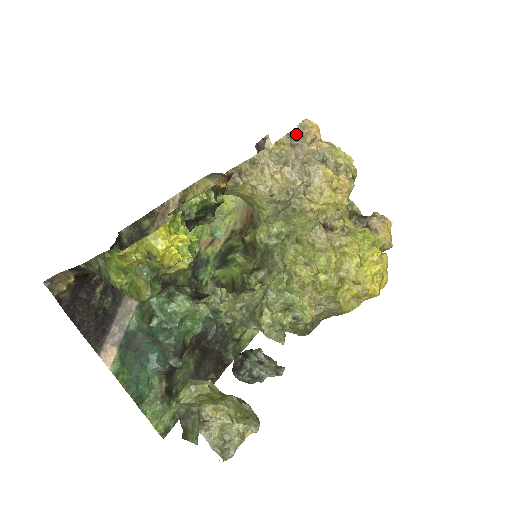
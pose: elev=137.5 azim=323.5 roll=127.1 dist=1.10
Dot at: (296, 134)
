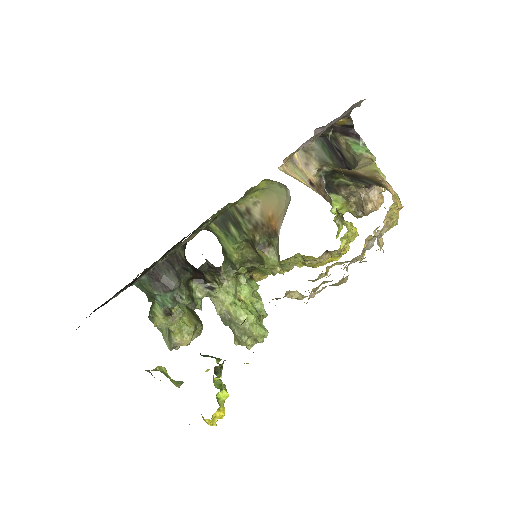
Dot at: occluded
